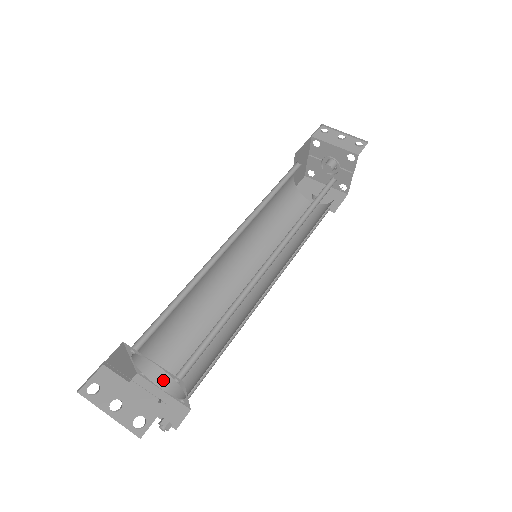
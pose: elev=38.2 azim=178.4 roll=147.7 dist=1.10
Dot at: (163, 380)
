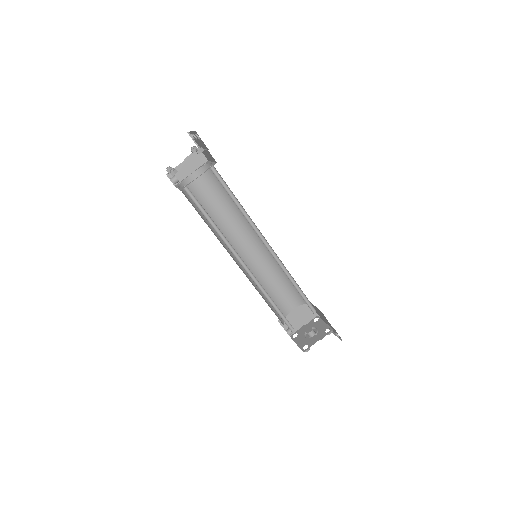
Dot at: occluded
